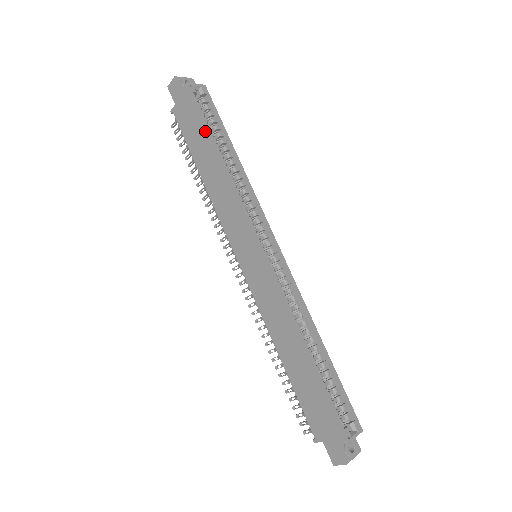
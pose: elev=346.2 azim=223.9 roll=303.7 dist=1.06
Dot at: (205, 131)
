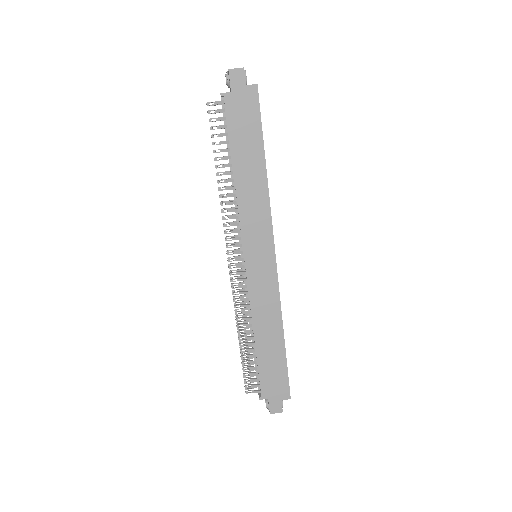
Dot at: (260, 138)
